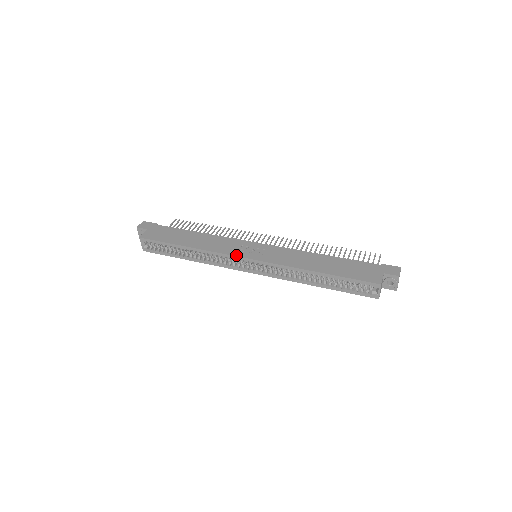
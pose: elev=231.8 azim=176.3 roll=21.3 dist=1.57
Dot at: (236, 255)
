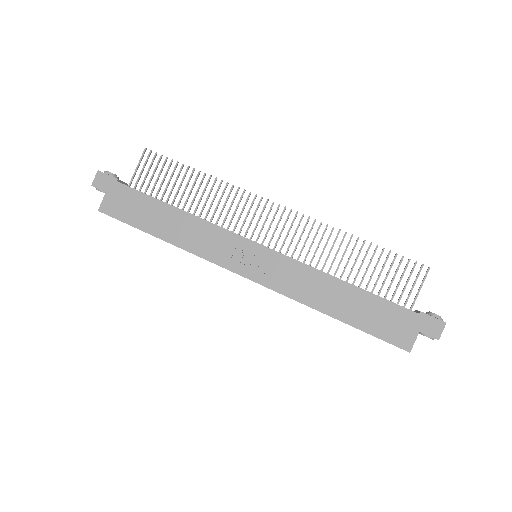
Dot at: (227, 268)
